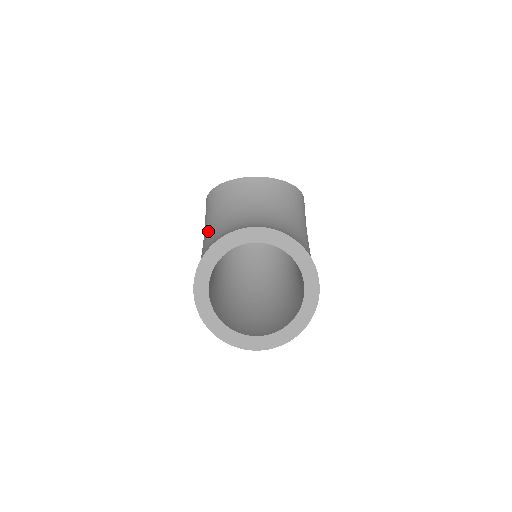
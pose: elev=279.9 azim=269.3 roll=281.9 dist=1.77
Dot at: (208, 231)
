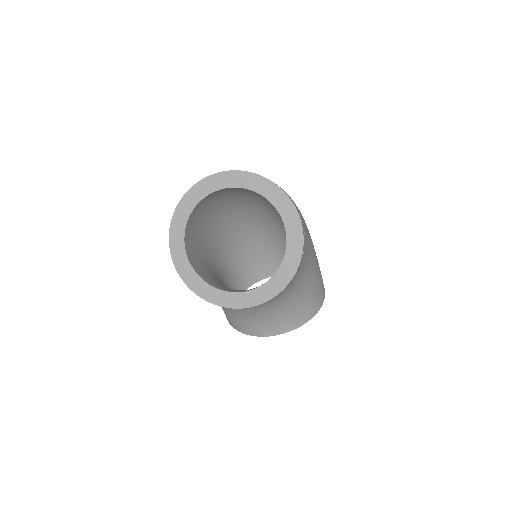
Dot at: occluded
